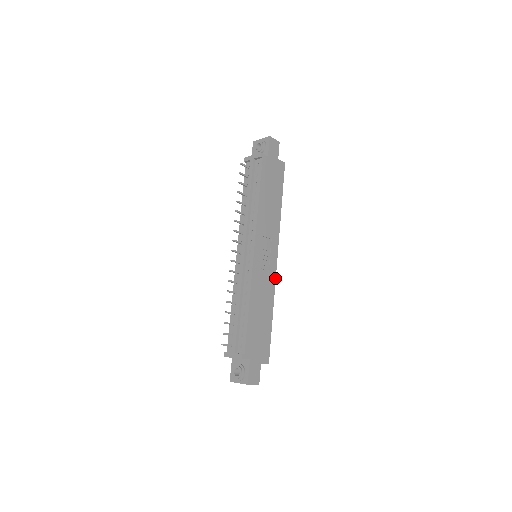
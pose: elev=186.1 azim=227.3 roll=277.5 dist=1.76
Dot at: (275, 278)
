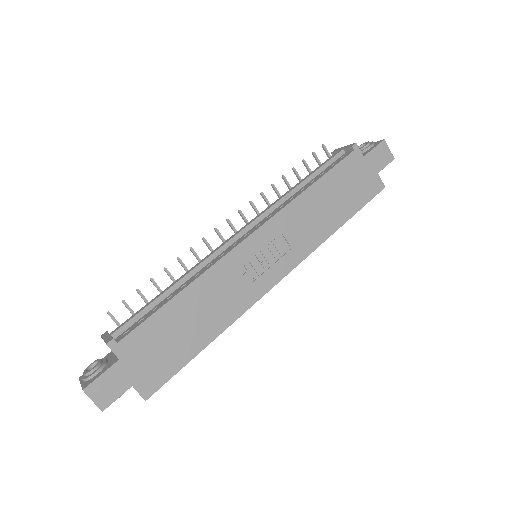
Dot at: (257, 300)
